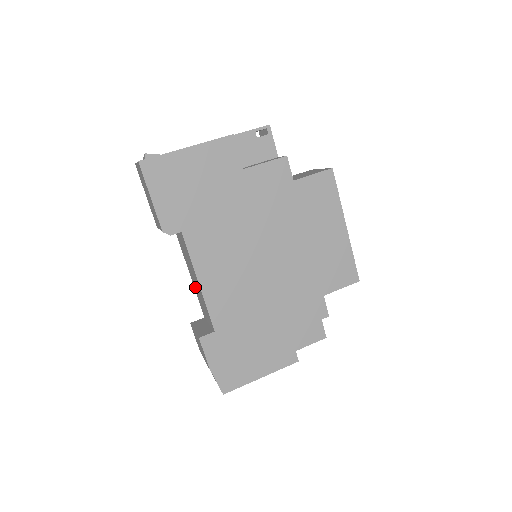
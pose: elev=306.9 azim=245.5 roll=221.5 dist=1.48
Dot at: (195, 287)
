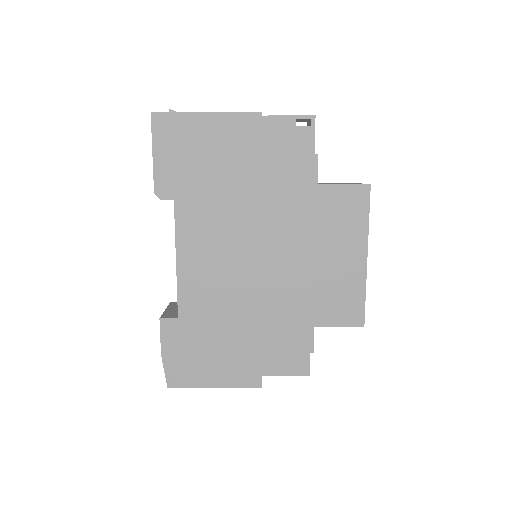
Dot at: occluded
